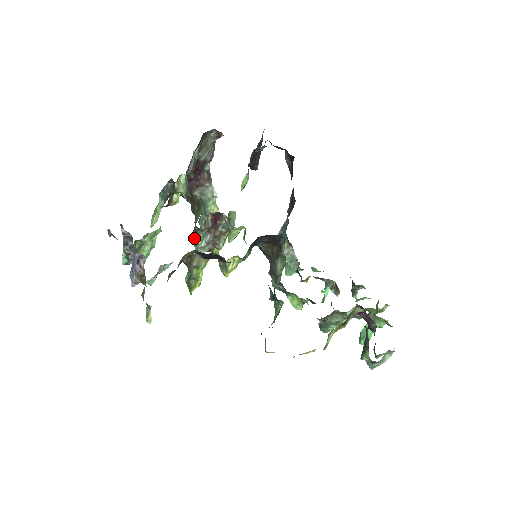
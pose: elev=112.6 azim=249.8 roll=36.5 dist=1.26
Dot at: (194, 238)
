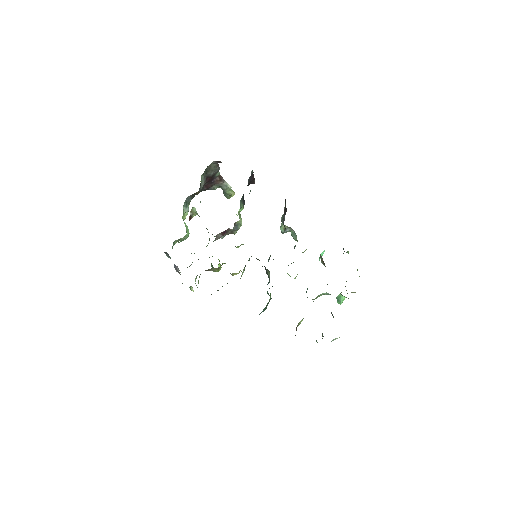
Dot at: occluded
